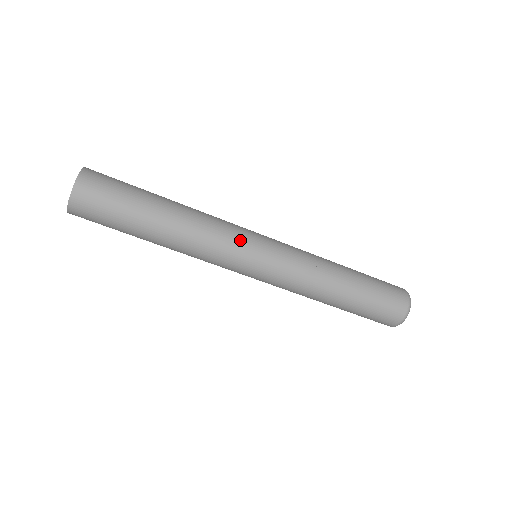
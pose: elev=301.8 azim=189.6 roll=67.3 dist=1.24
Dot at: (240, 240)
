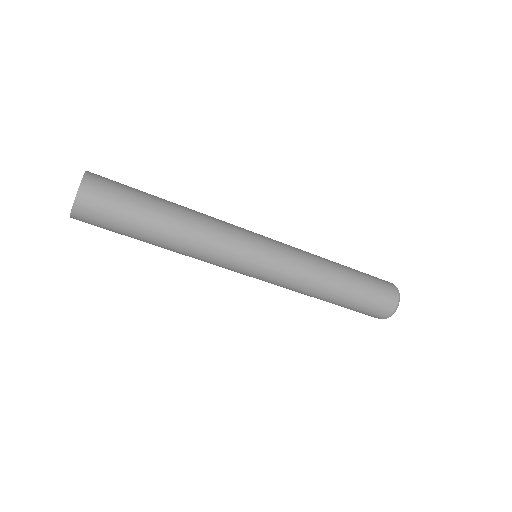
Dot at: (243, 242)
